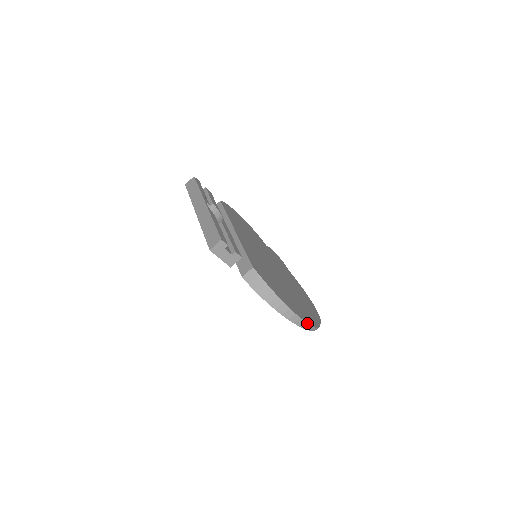
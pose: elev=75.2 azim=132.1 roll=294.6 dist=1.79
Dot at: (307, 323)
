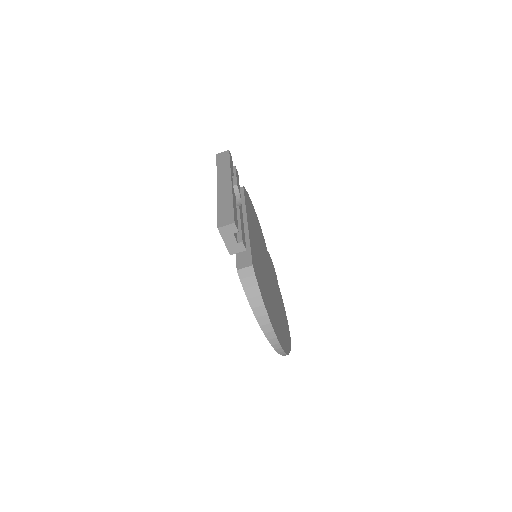
Dot at: (281, 345)
